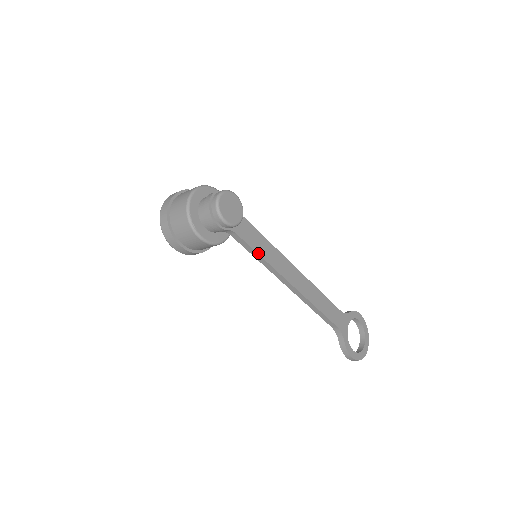
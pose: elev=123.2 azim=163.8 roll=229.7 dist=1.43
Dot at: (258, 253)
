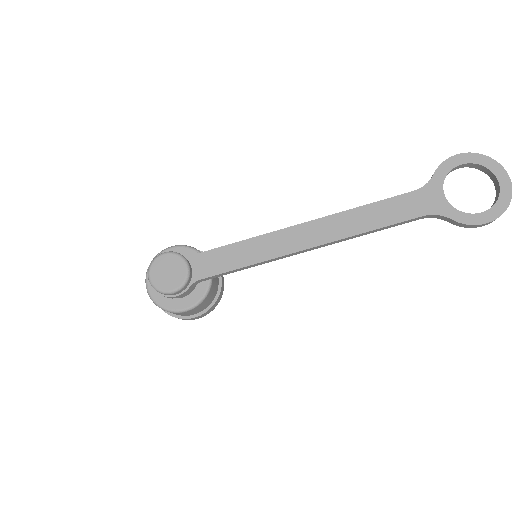
Dot at: (240, 267)
